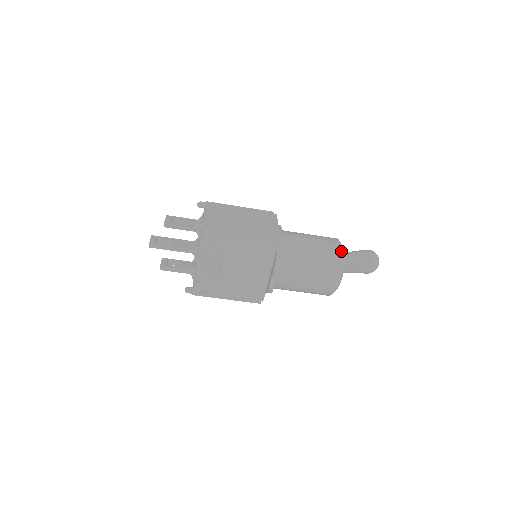
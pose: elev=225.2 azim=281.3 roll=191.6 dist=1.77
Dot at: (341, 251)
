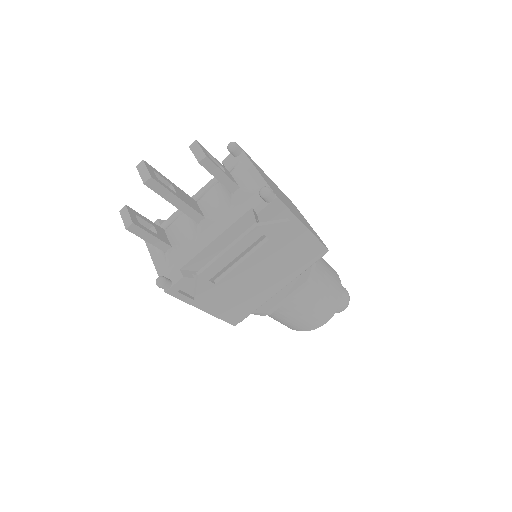
Dot at: (341, 284)
